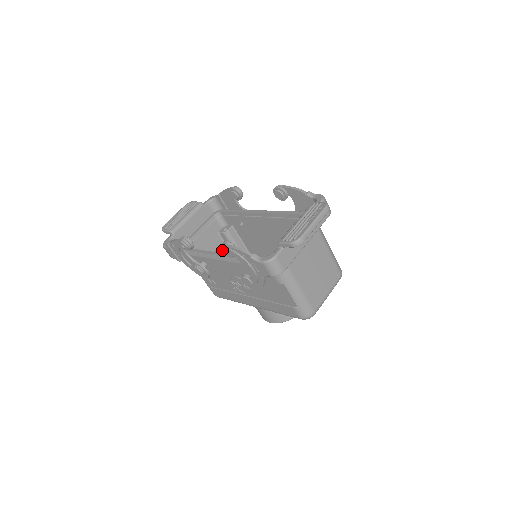
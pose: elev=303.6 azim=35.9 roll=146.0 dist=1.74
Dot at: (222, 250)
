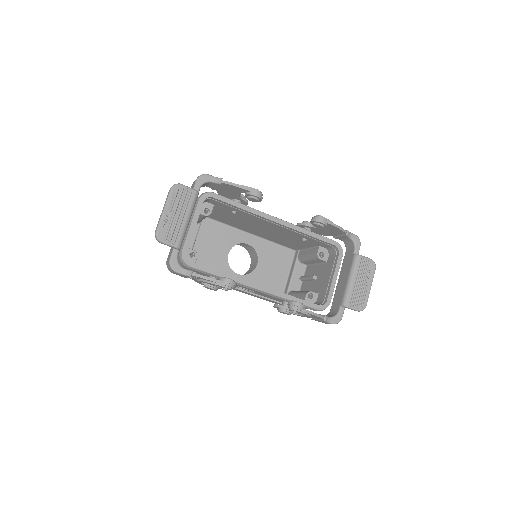
Dot at: (293, 310)
